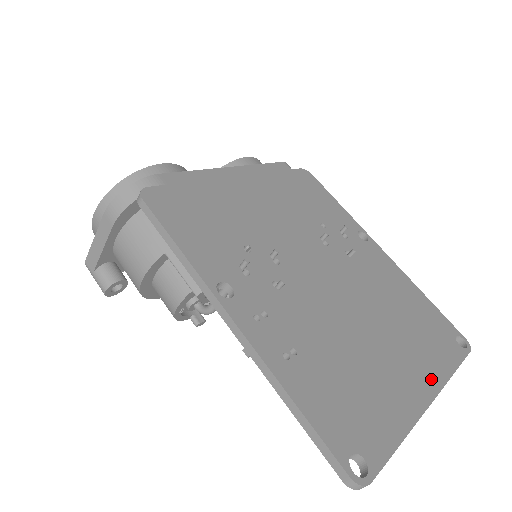
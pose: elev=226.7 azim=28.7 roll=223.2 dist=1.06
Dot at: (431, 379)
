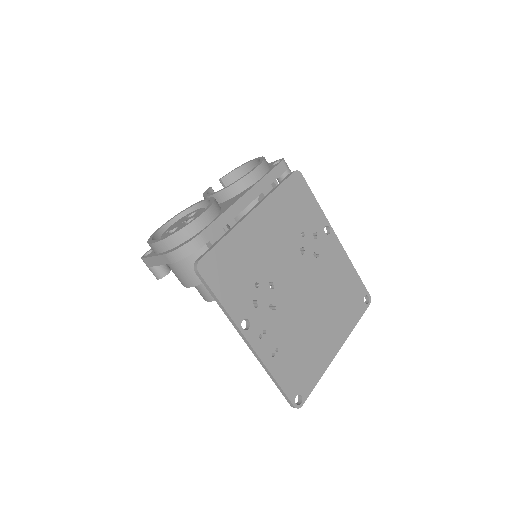
Dot at: (342, 336)
